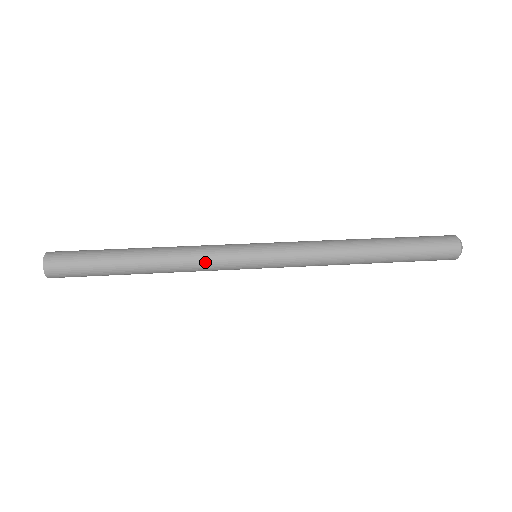
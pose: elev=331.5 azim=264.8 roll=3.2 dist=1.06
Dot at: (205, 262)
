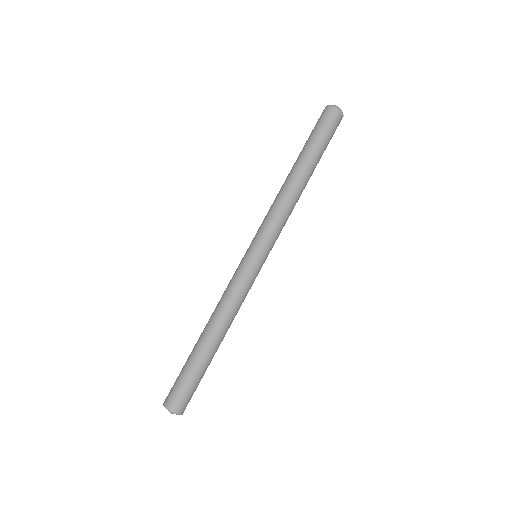
Dot at: (240, 295)
